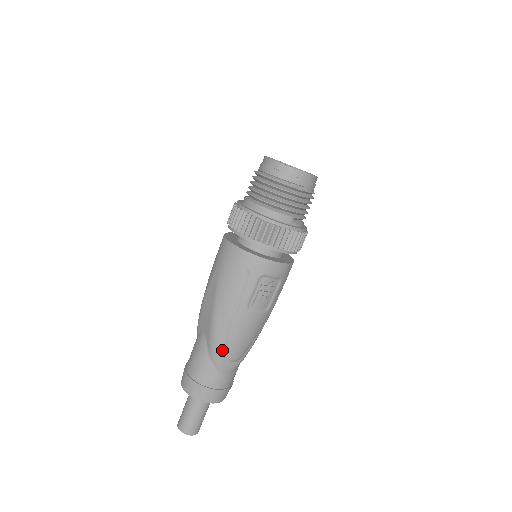
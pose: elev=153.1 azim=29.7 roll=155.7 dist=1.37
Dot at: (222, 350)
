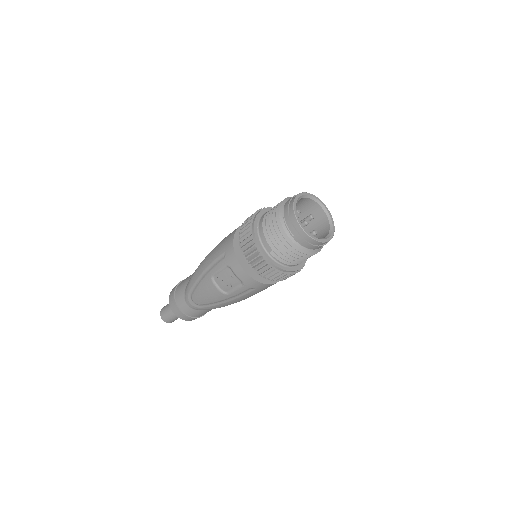
Dot at: (190, 287)
